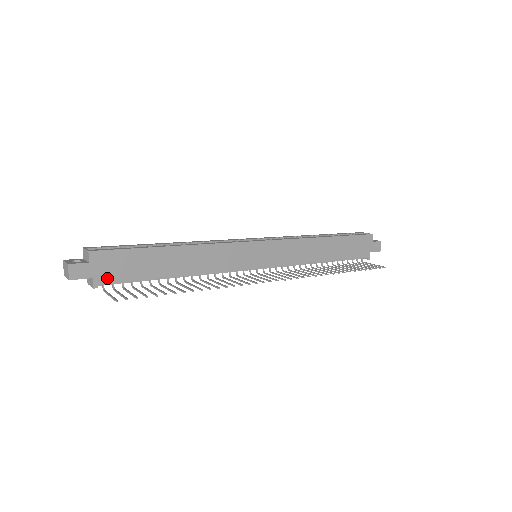
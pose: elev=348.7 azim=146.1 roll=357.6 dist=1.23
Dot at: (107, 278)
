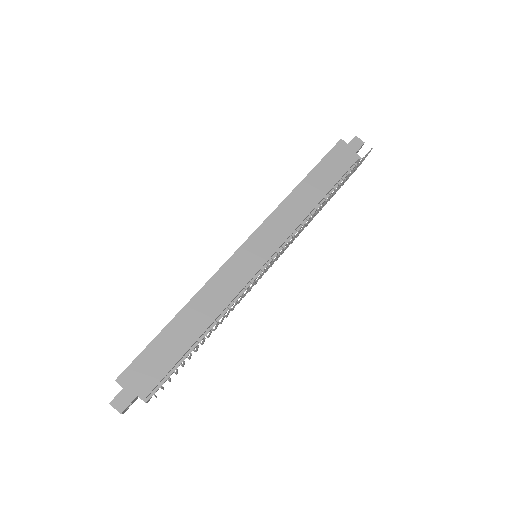
Dot at: (148, 386)
